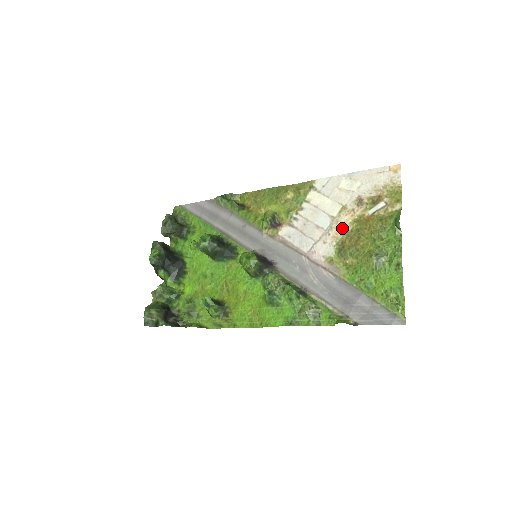
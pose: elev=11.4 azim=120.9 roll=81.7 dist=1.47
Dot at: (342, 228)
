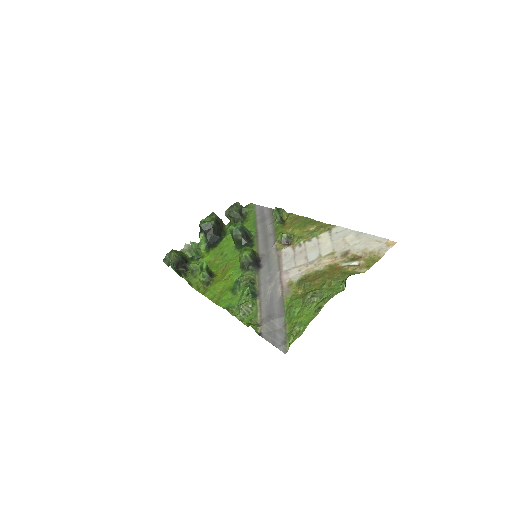
Dot at: (318, 266)
